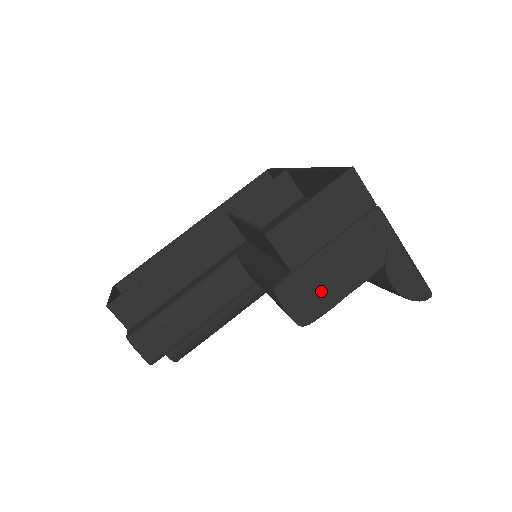
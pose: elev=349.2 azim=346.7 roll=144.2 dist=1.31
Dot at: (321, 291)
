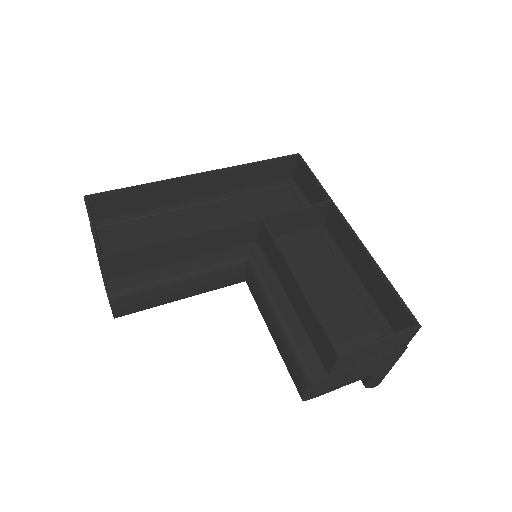
Dot at: (333, 386)
